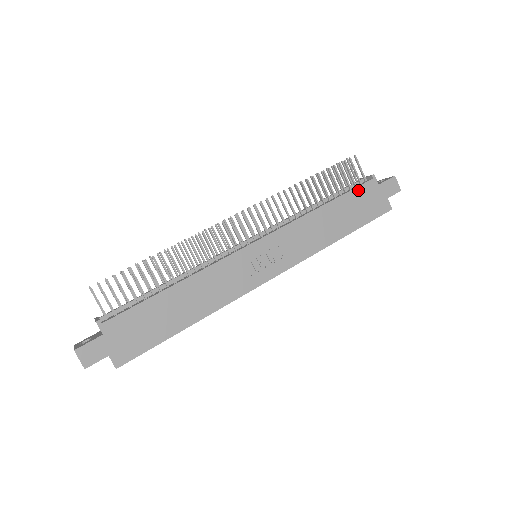
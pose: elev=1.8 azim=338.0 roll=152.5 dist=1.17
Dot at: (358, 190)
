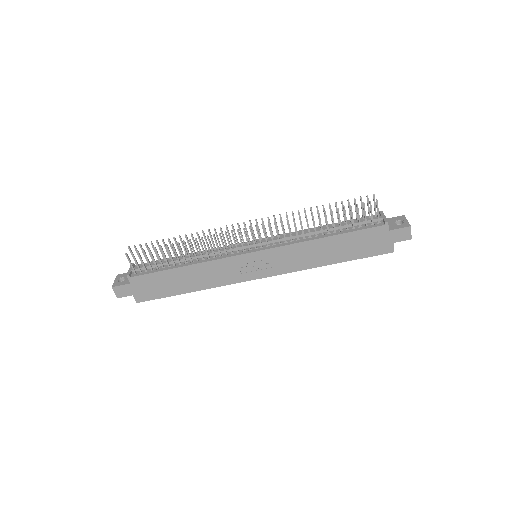
Dot at: (365, 231)
